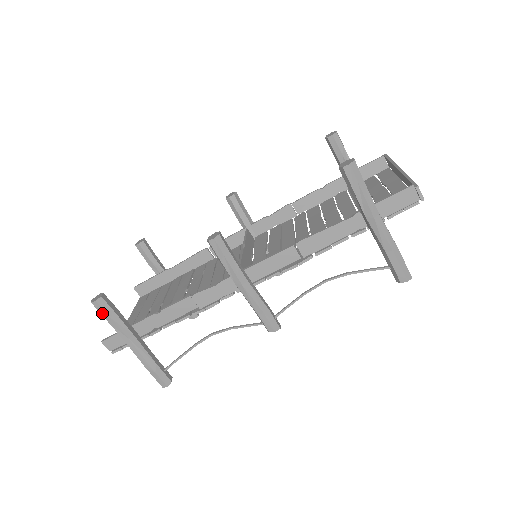
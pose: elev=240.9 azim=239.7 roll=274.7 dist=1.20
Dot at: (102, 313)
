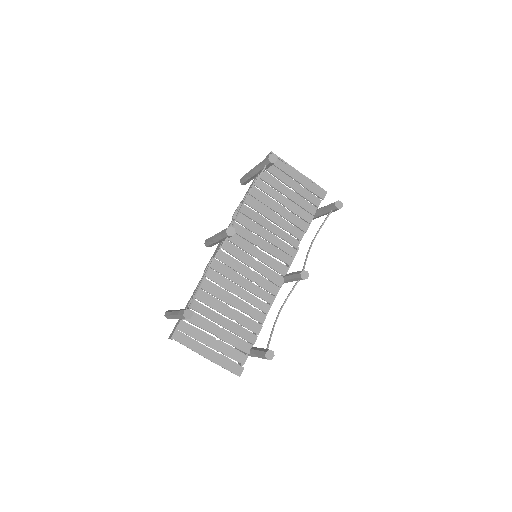
Dot at: (167, 315)
